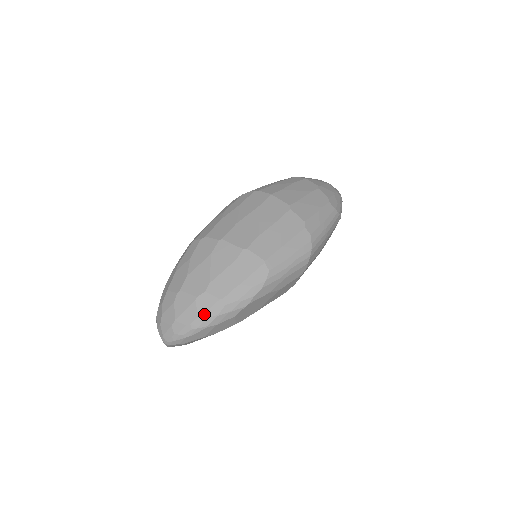
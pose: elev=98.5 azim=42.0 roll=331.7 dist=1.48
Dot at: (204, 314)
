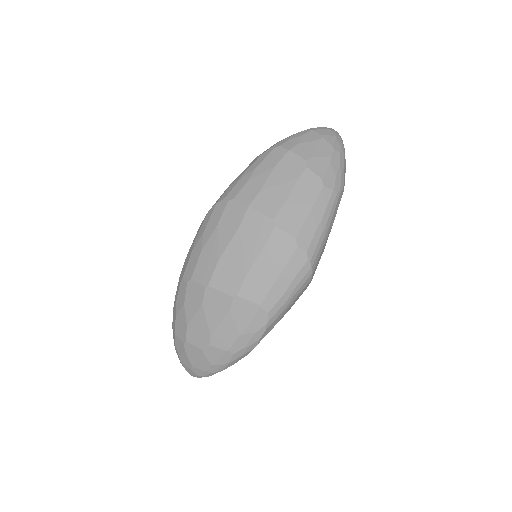
Dot at: (216, 363)
